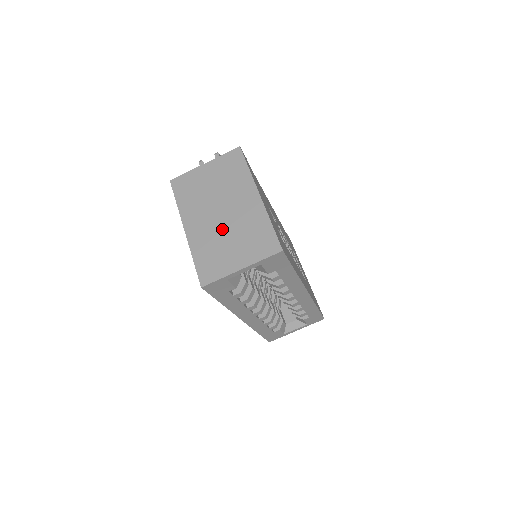
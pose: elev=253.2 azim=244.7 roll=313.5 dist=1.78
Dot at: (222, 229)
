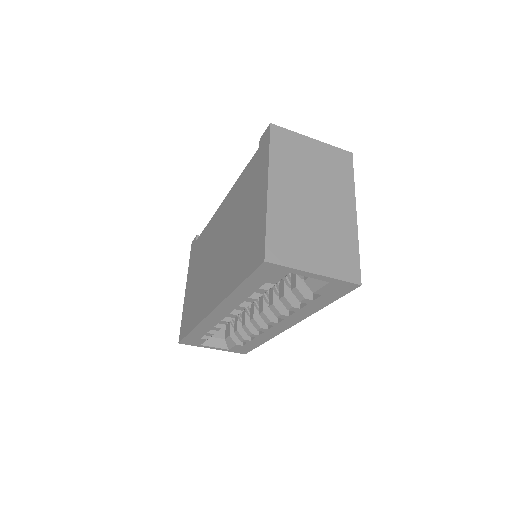
Dot at: (309, 217)
